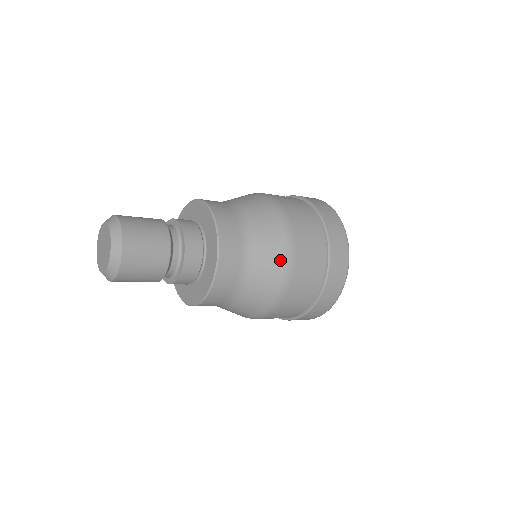
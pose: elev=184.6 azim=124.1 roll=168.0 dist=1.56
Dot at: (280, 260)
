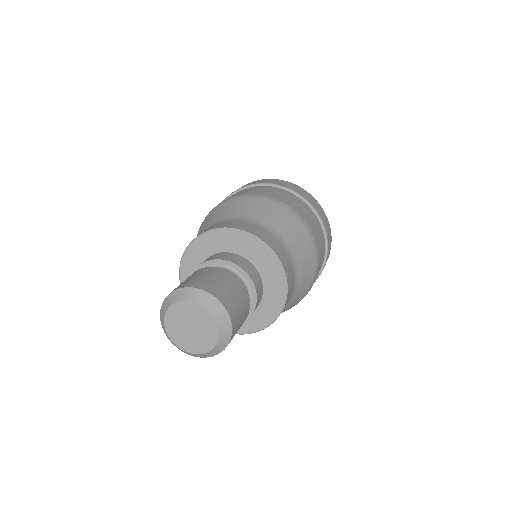
Dot at: (290, 217)
